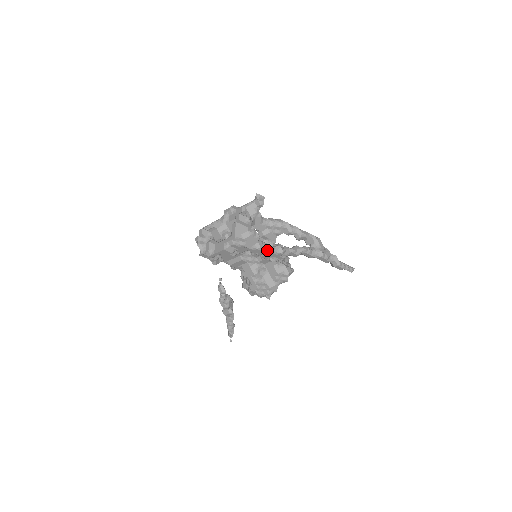
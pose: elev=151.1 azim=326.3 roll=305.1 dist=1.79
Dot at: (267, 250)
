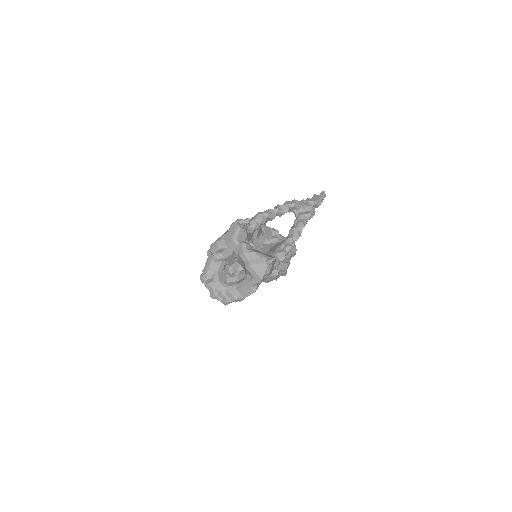
Dot at: (284, 259)
